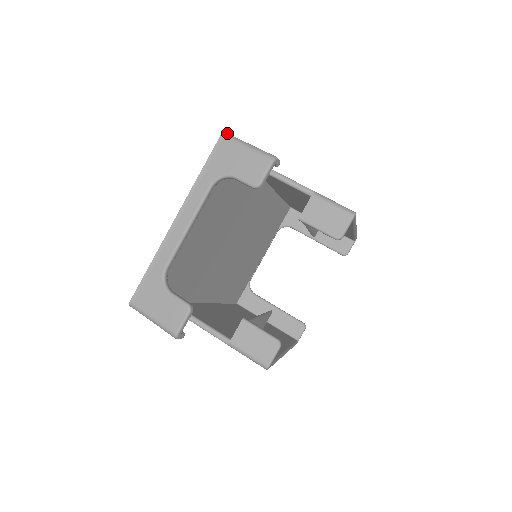
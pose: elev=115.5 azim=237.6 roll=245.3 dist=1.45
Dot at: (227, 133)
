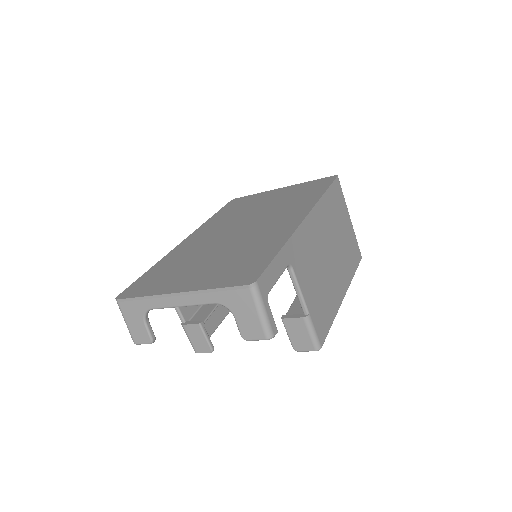
Dot at: (257, 284)
